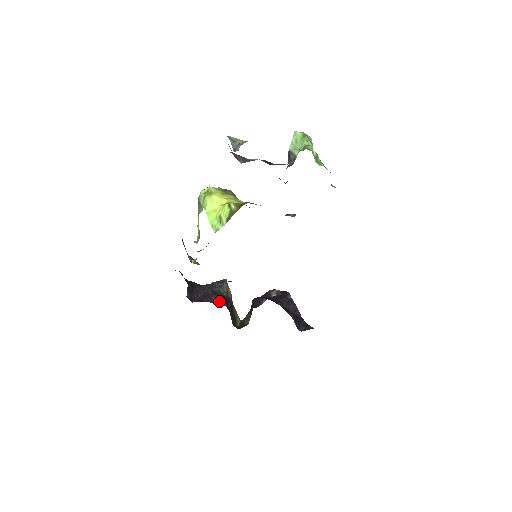
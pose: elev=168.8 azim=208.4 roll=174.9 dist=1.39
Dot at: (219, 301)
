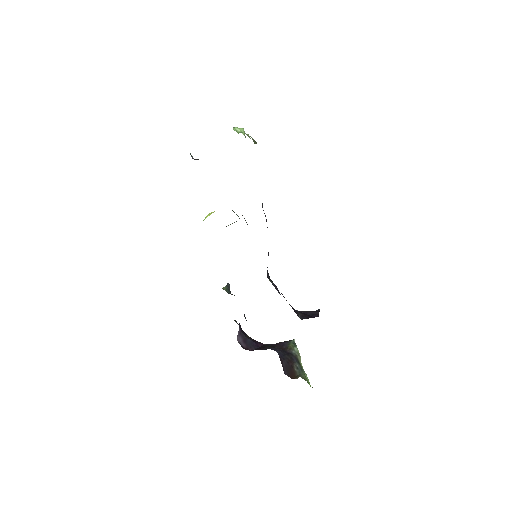
Dot at: (271, 348)
